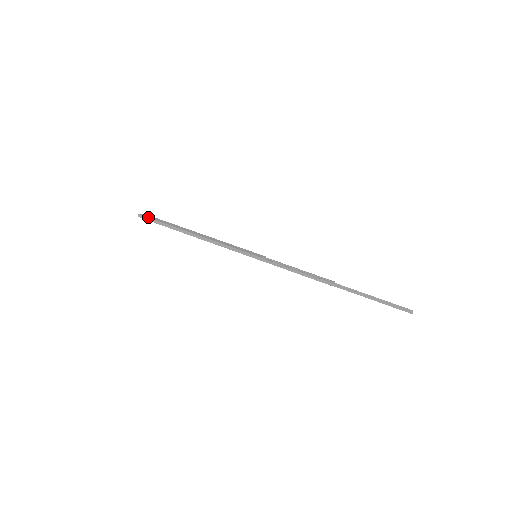
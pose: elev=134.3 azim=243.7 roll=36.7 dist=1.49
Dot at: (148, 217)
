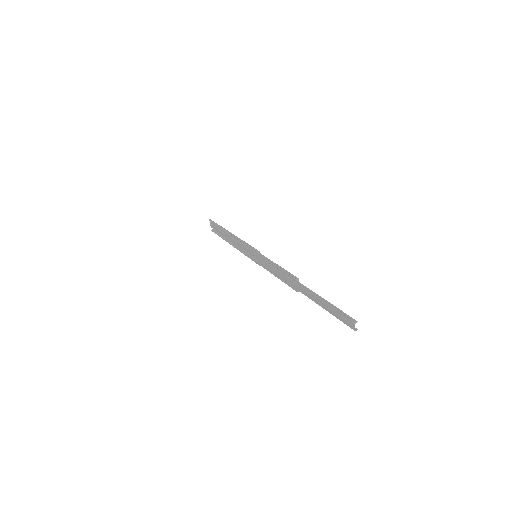
Dot at: occluded
